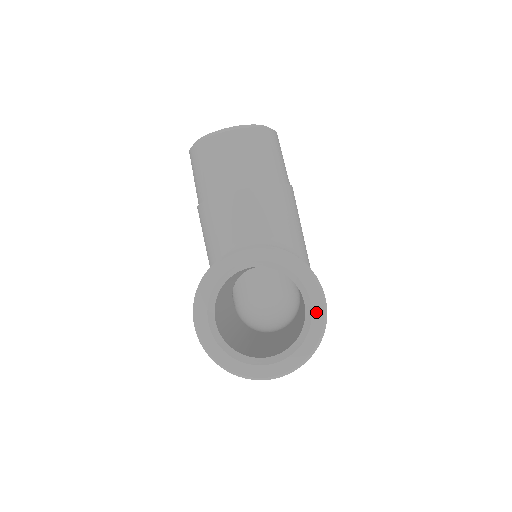
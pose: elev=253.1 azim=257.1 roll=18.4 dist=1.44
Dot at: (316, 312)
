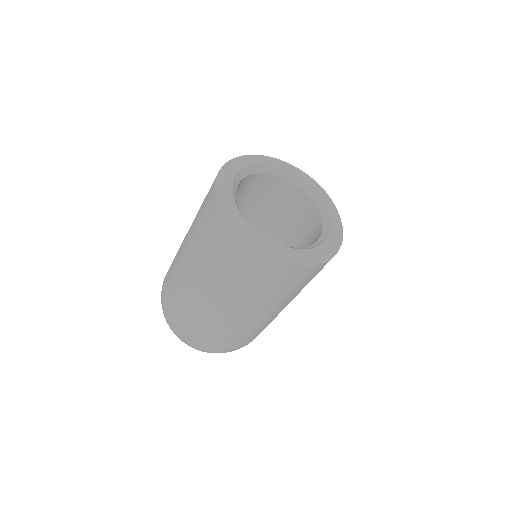
Dot at: (324, 248)
